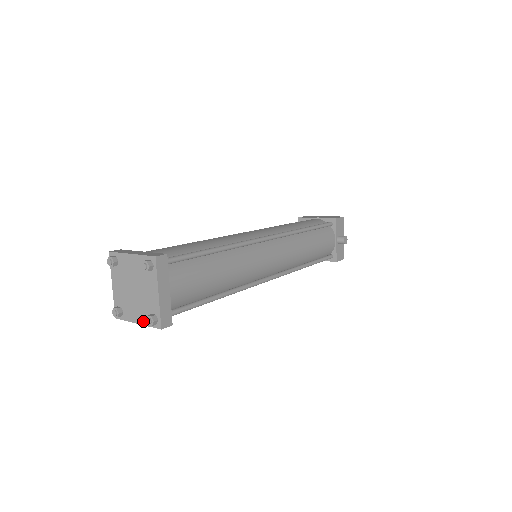
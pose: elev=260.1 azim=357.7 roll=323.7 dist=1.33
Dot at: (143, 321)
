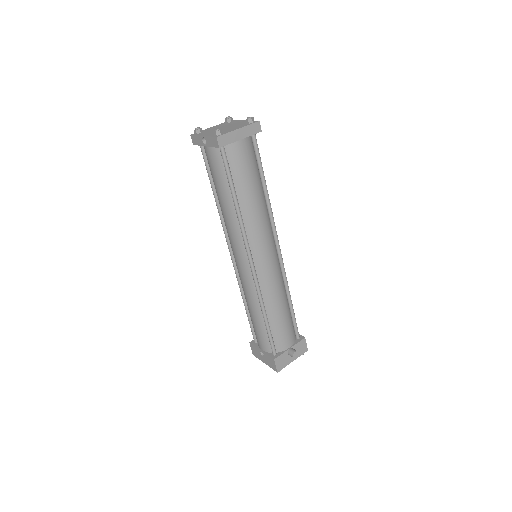
Dot at: (209, 135)
